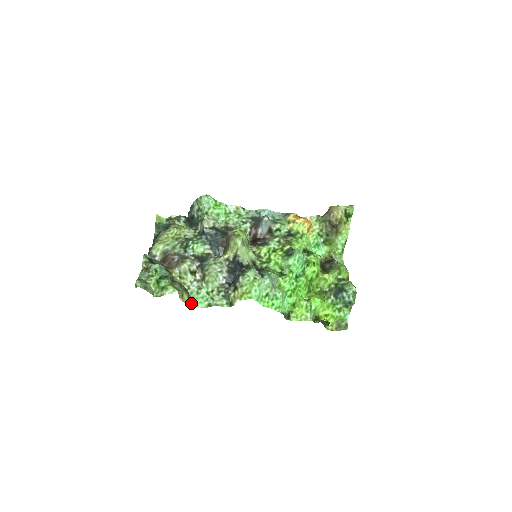
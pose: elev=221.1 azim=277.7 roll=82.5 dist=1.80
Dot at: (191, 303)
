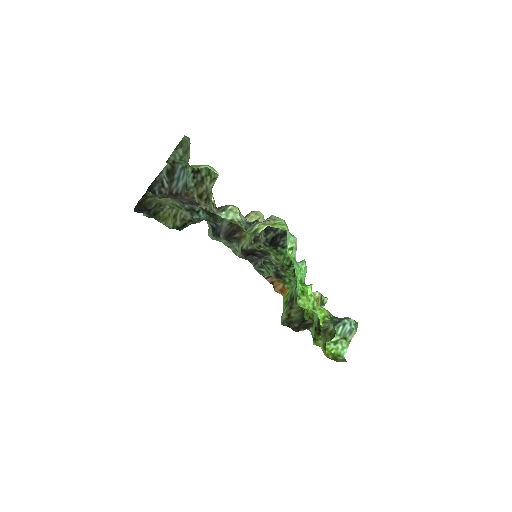
Dot at: (212, 206)
